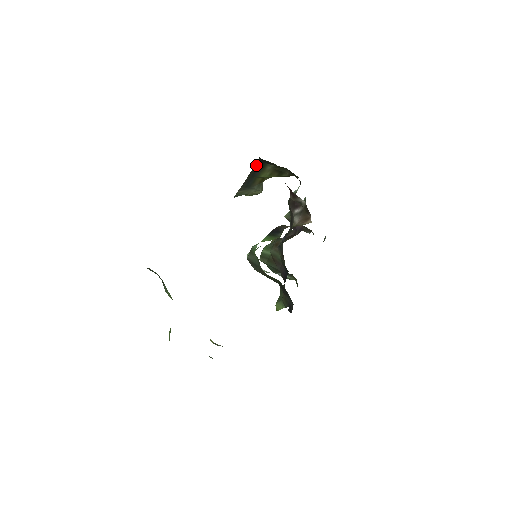
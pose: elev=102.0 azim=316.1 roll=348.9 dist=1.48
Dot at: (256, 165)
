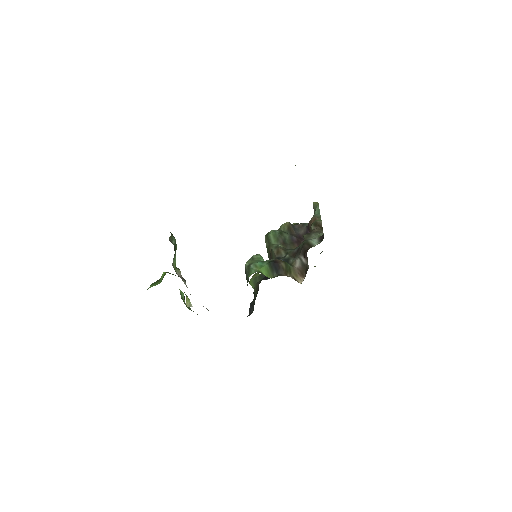
Dot at: occluded
